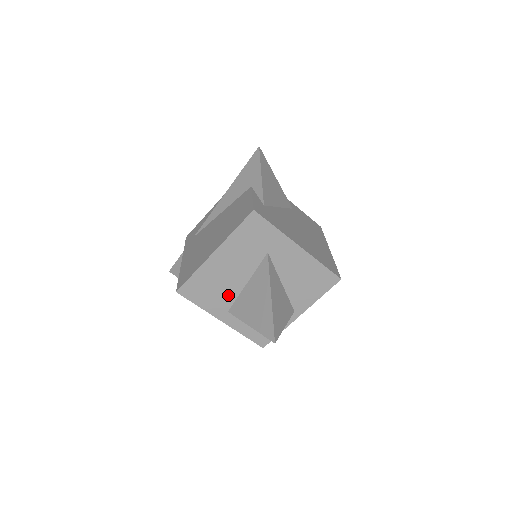
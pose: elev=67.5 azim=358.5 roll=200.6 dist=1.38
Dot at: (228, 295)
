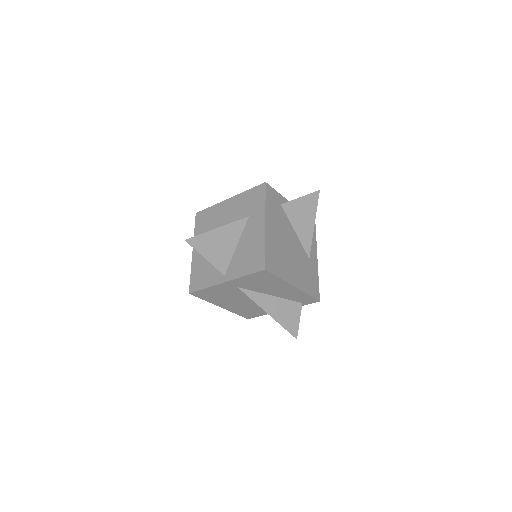
Dot at: occluded
